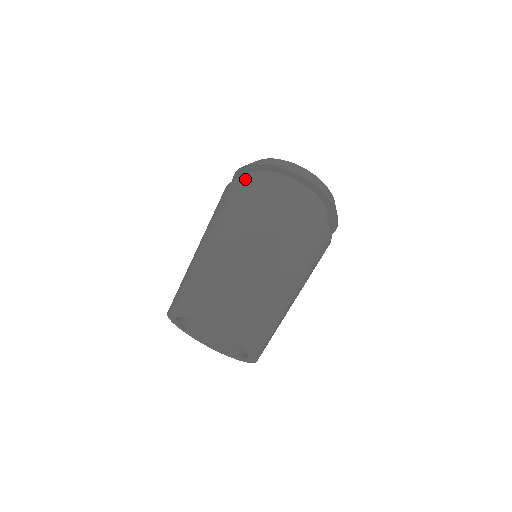
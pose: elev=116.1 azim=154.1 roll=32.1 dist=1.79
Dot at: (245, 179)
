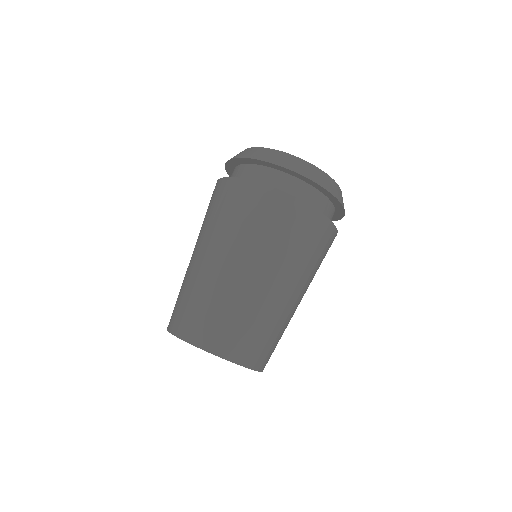
Dot at: (236, 179)
